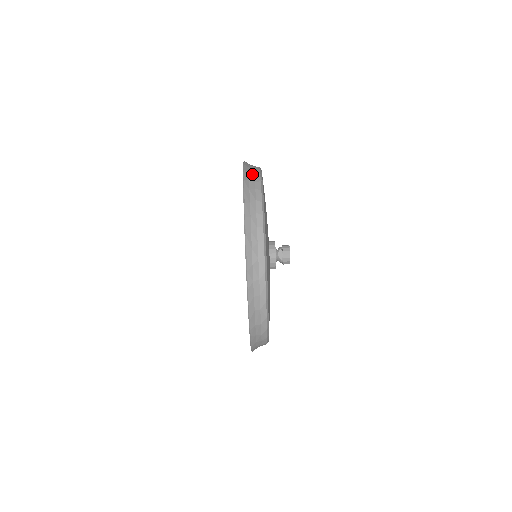
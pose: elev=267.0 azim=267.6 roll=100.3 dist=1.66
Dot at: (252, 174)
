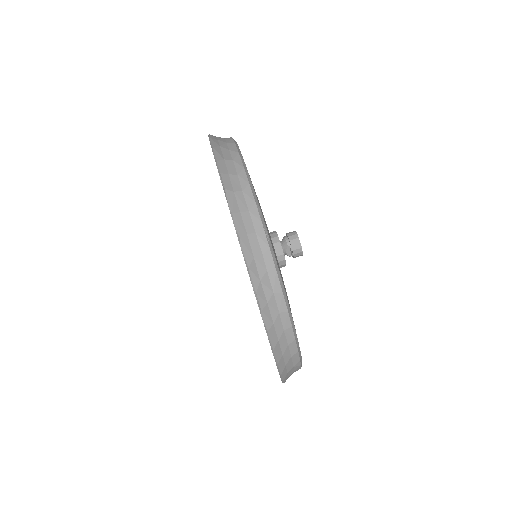
Dot at: (252, 235)
